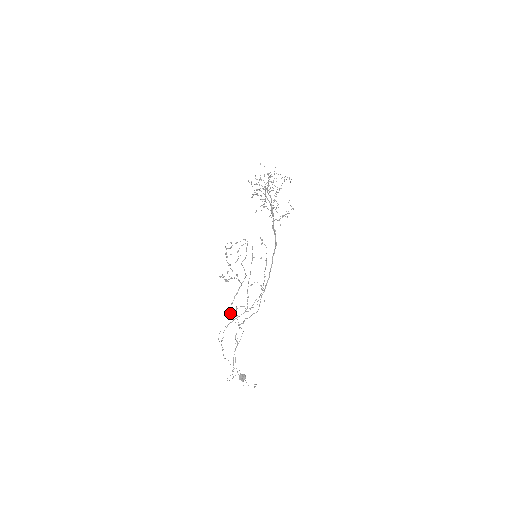
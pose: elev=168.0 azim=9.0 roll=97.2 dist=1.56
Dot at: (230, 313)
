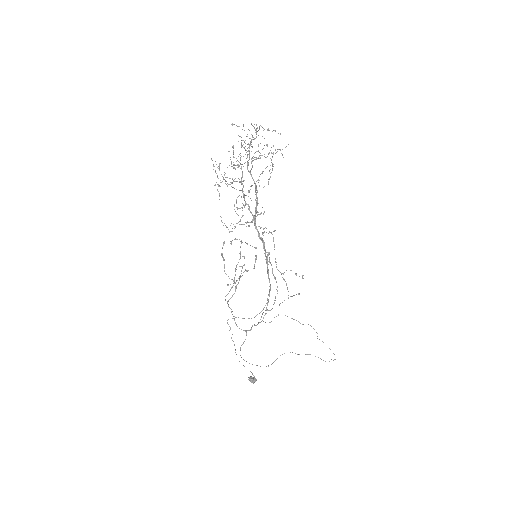
Dot at: (234, 319)
